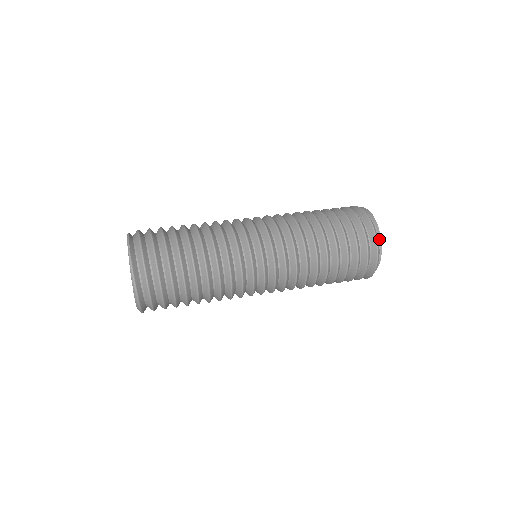
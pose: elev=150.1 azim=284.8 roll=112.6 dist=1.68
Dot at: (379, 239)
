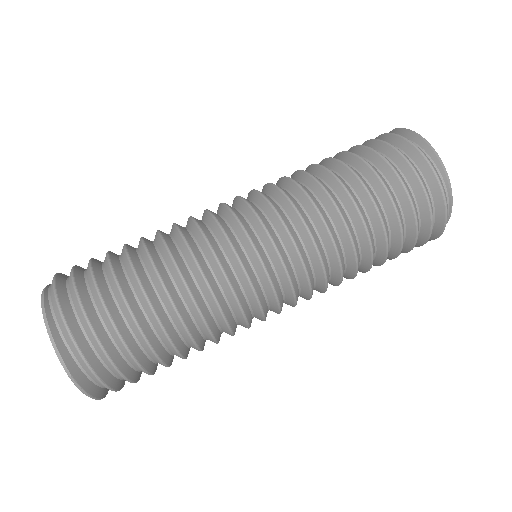
Dot at: (447, 219)
